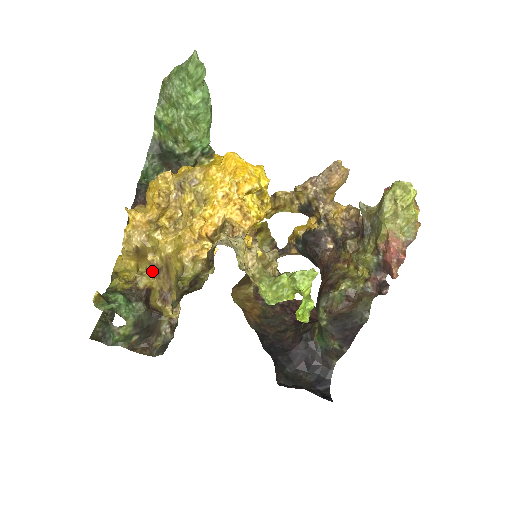
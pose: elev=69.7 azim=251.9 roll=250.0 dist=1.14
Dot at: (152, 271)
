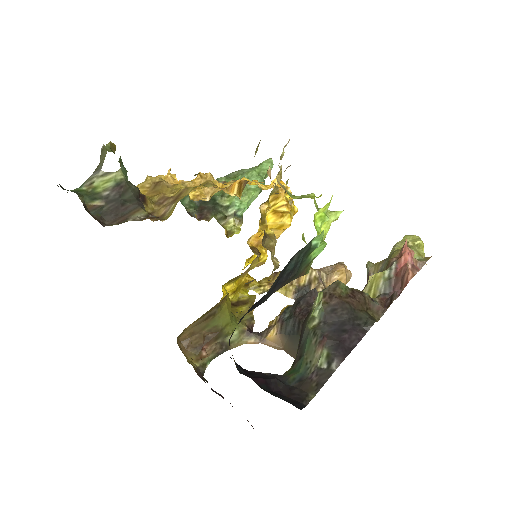
Dot at: (155, 202)
